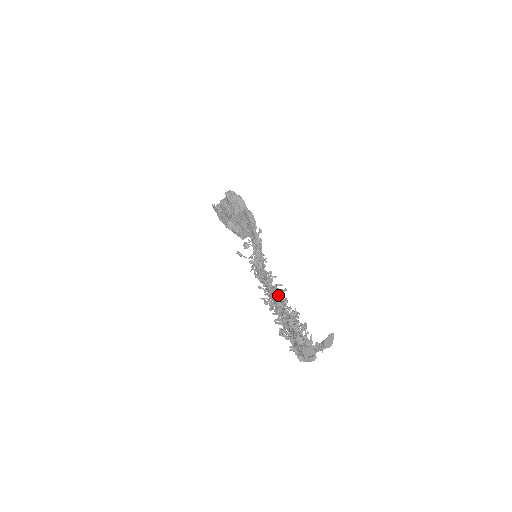
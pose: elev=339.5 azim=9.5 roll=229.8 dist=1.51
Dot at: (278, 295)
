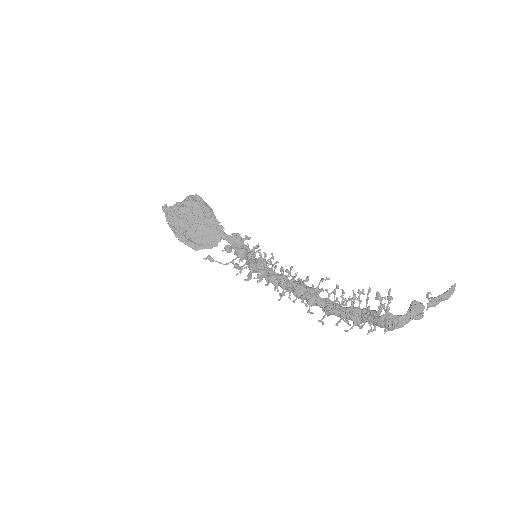
Dot at: (313, 286)
